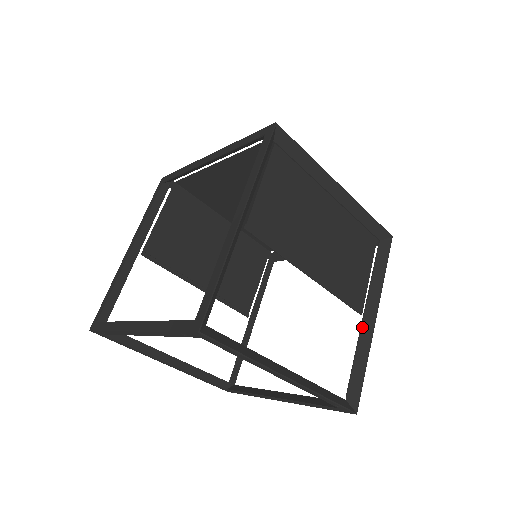
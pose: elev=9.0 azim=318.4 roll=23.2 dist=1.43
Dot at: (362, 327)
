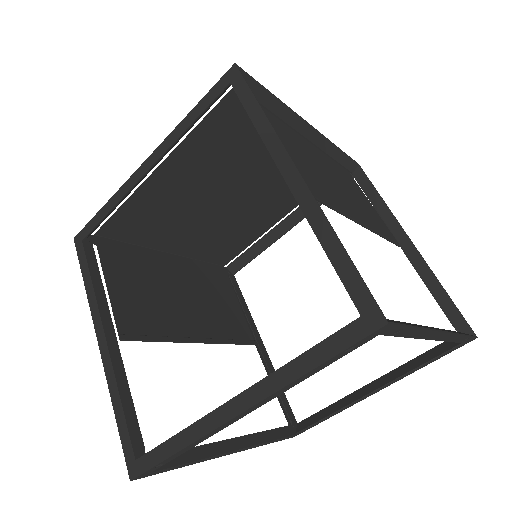
Dot at: (409, 257)
